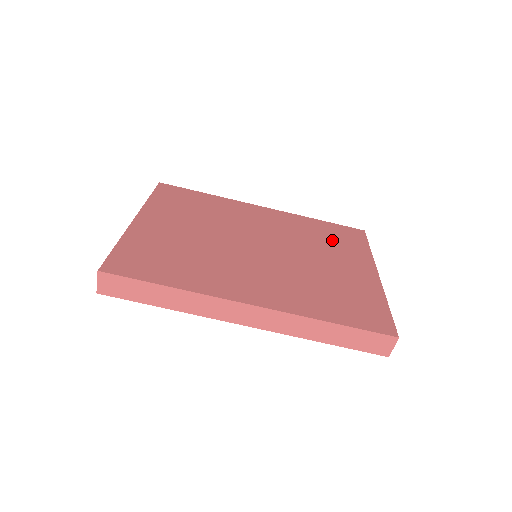
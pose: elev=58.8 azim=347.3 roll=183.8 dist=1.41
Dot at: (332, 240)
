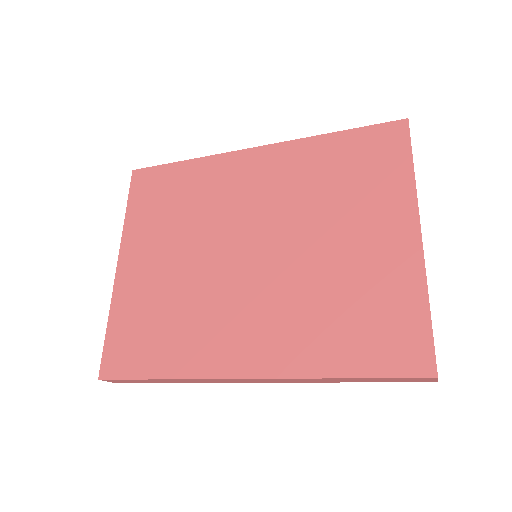
Dot at: (352, 178)
